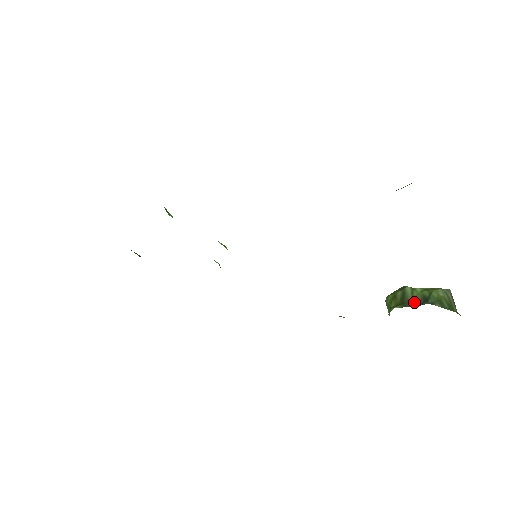
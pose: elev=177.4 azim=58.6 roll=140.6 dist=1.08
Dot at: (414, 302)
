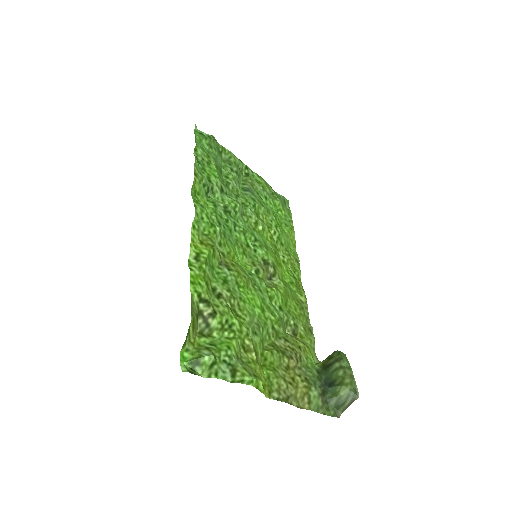
Dot at: (327, 377)
